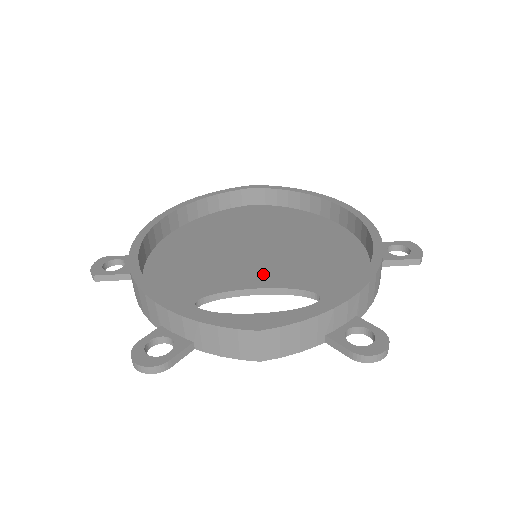
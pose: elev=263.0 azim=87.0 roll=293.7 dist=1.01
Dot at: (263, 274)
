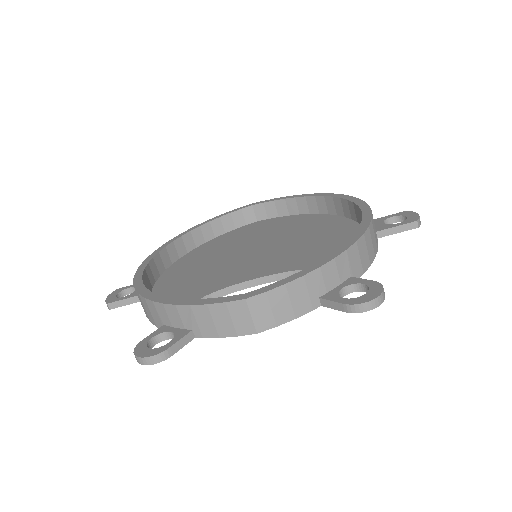
Dot at: (262, 267)
